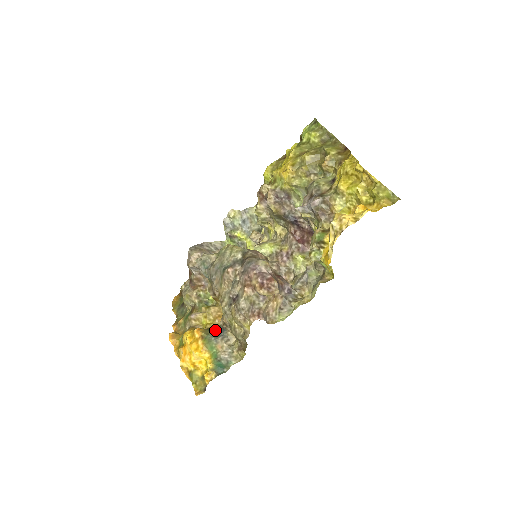
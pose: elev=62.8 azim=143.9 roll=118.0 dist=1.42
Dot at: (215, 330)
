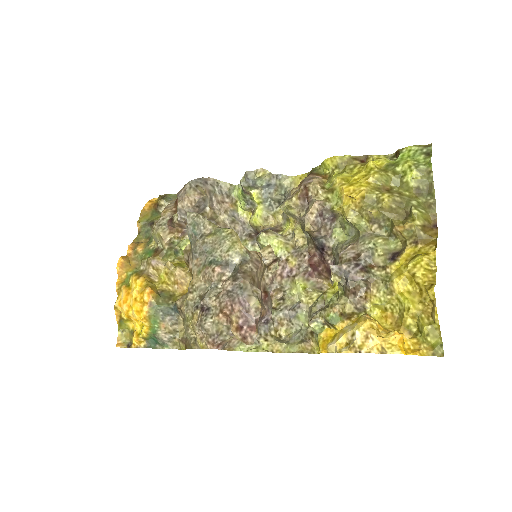
Dot at: (168, 301)
